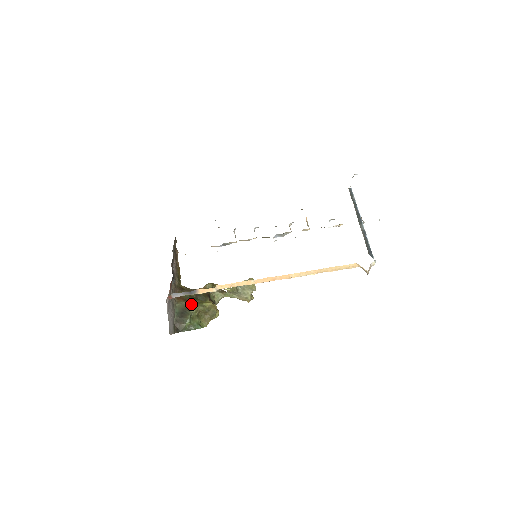
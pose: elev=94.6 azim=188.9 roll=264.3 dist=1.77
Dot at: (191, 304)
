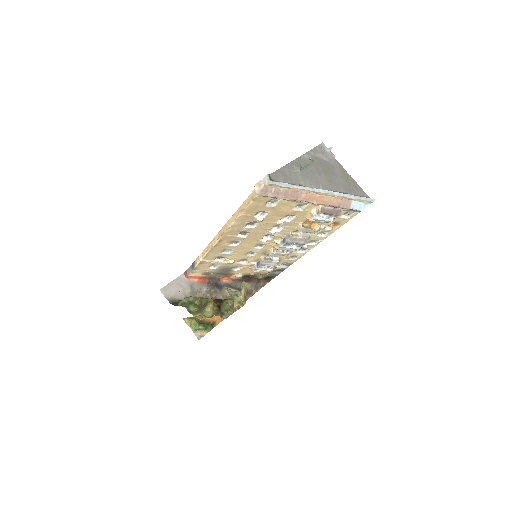
Dot at: occluded
